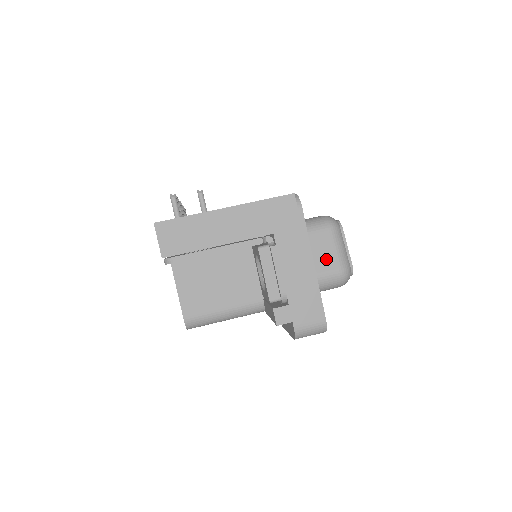
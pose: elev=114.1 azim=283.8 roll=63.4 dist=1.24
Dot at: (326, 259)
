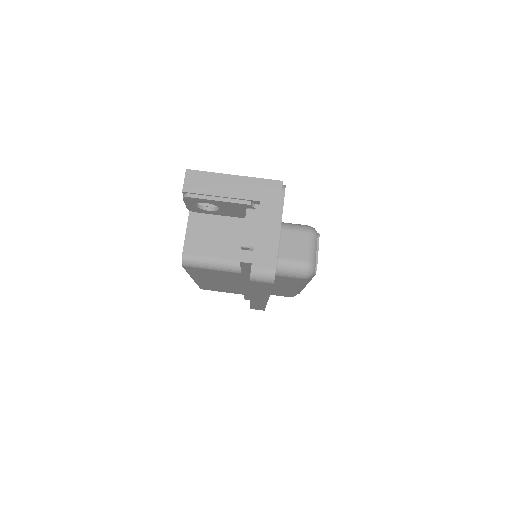
Dot at: (299, 251)
